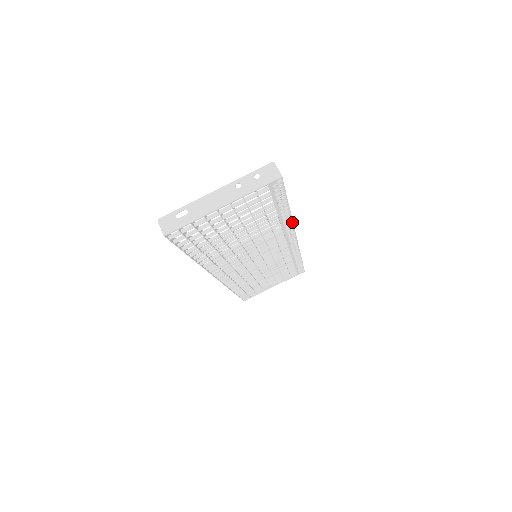
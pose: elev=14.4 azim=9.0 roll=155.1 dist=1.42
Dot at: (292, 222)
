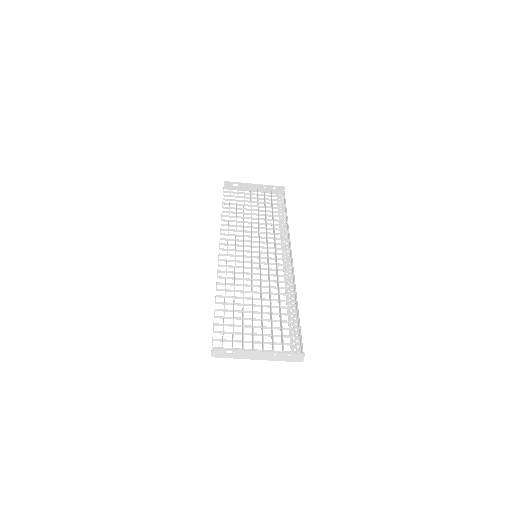
Dot at: (294, 298)
